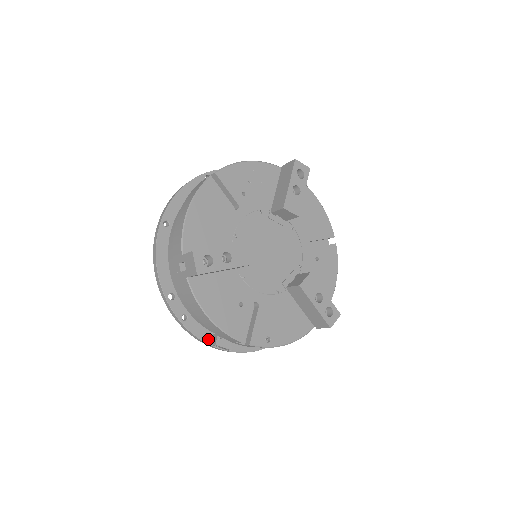
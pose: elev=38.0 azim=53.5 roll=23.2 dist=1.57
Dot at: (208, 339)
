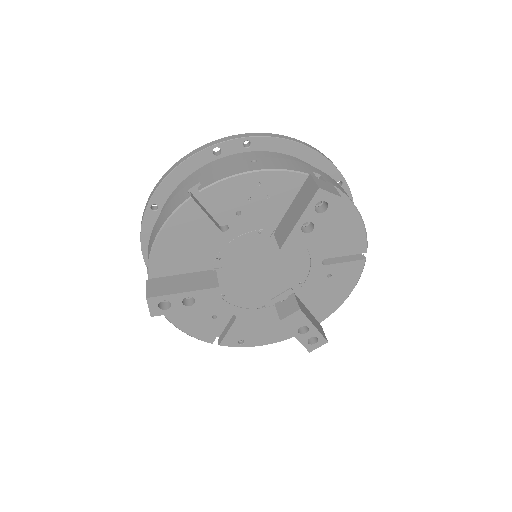
Dot at: occluded
